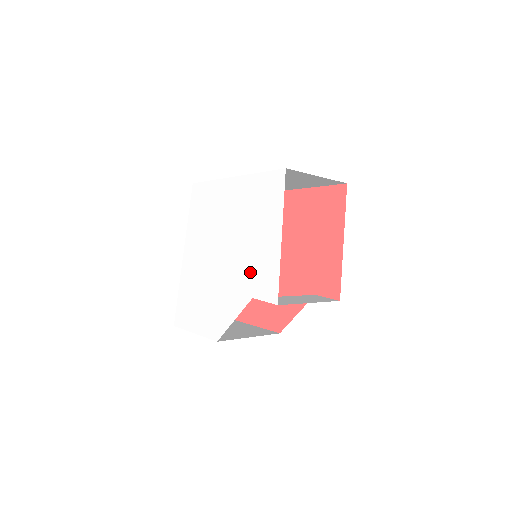
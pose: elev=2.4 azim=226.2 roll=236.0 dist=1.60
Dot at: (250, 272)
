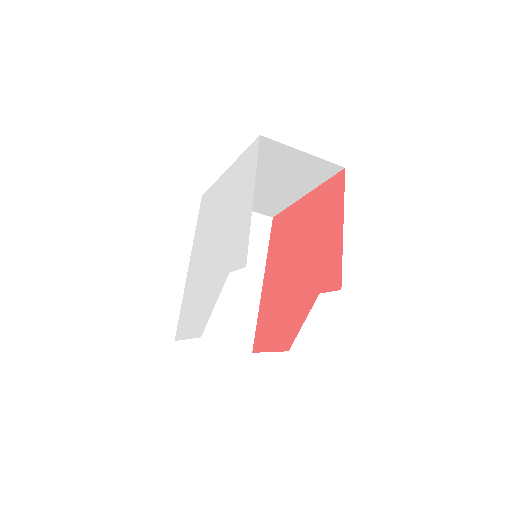
Dot at: (230, 248)
